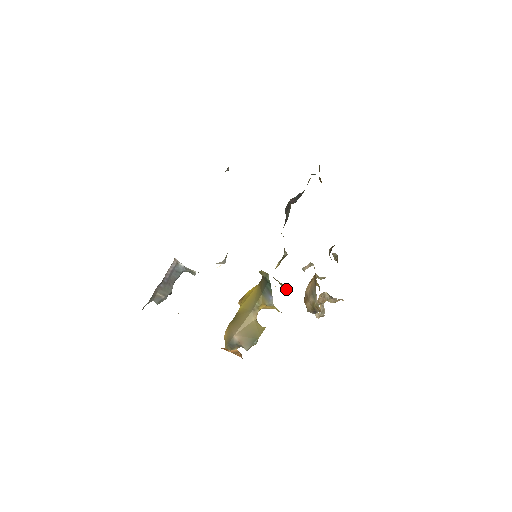
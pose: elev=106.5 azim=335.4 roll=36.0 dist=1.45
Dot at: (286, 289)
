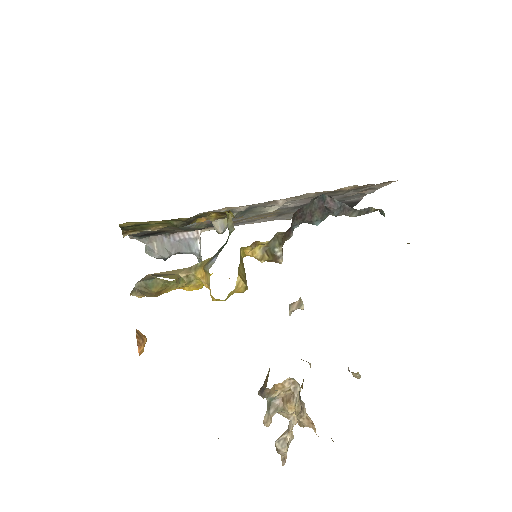
Dot at: (243, 283)
